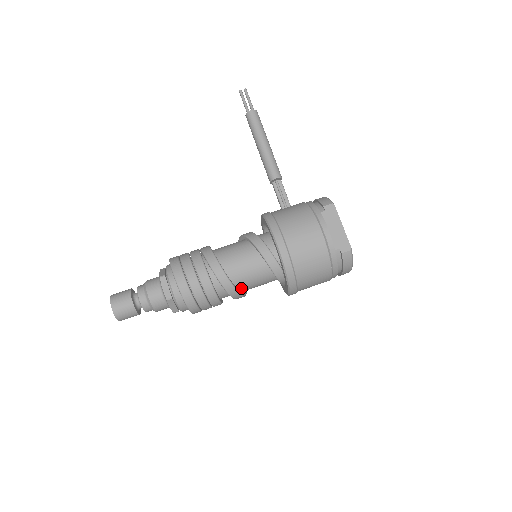
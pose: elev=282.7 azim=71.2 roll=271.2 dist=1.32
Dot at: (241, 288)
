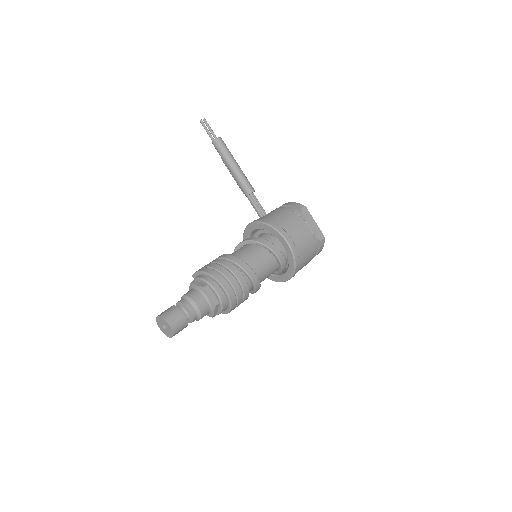
Dot at: occluded
